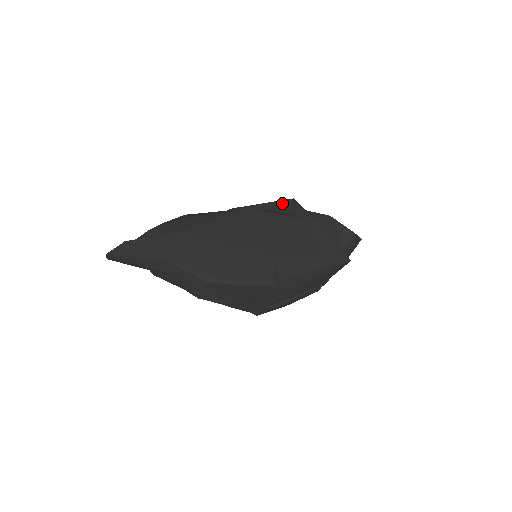
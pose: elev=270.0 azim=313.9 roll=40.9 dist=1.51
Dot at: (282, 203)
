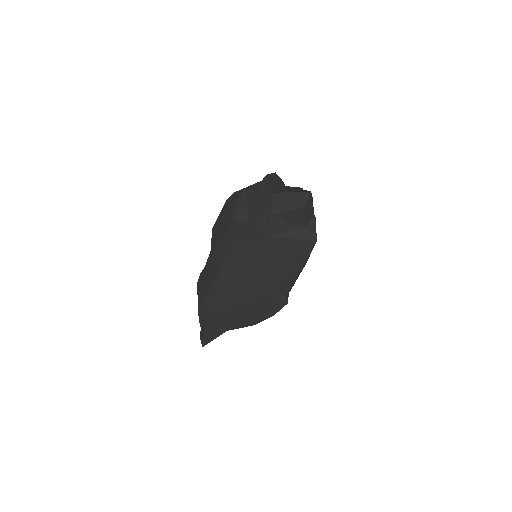
Dot at: (231, 230)
